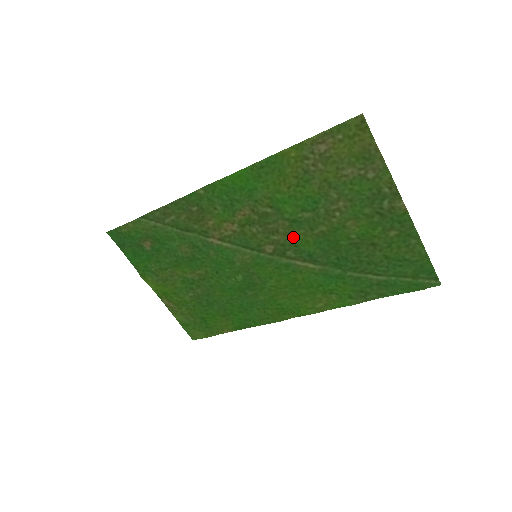
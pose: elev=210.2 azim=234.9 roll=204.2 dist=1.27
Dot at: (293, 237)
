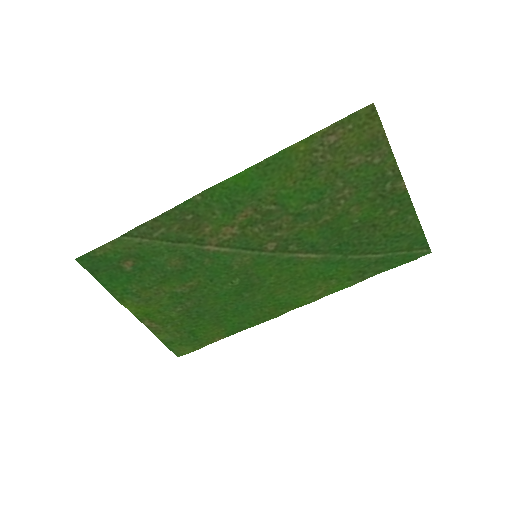
Dot at: (296, 231)
